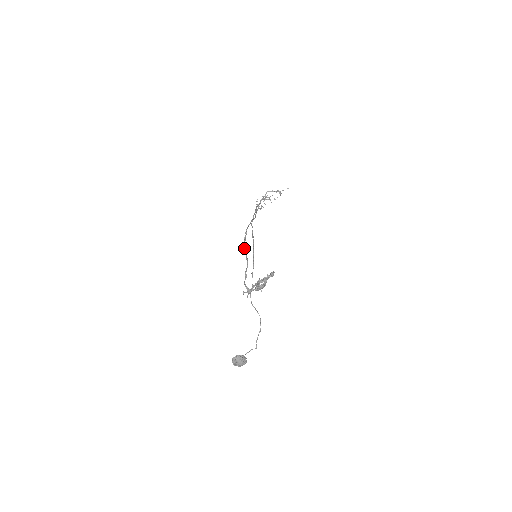
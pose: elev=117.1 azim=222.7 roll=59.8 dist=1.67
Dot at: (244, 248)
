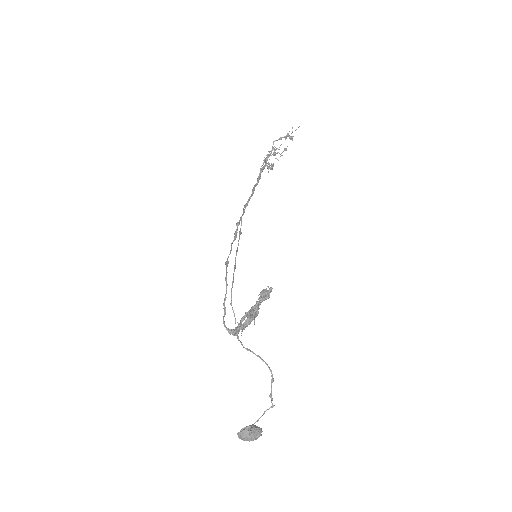
Dot at: occluded
